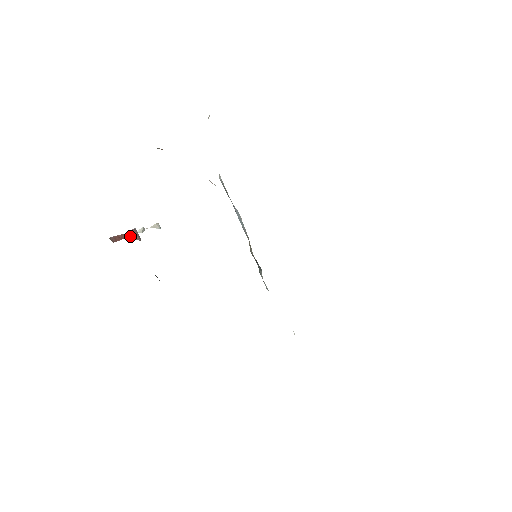
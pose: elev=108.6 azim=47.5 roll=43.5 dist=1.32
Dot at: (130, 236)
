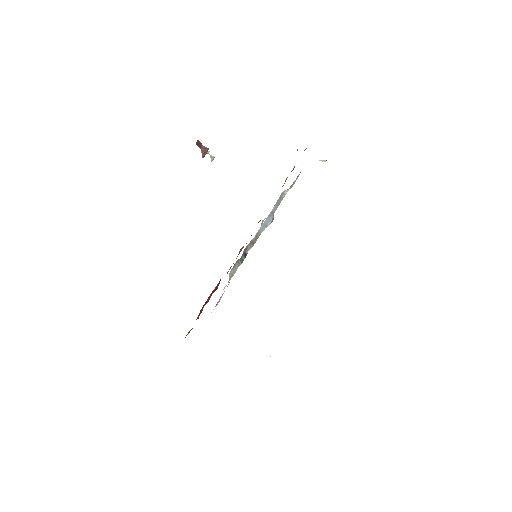
Dot at: (203, 150)
